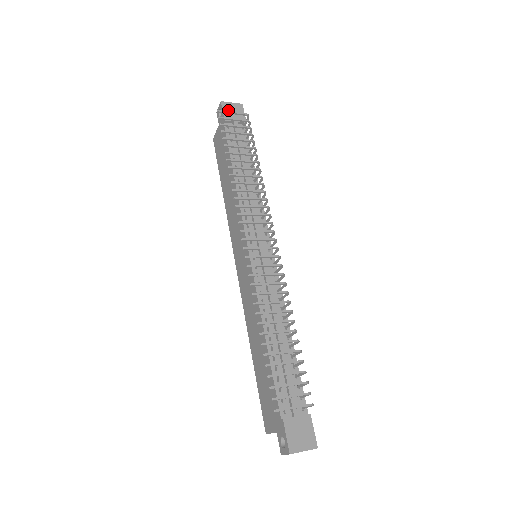
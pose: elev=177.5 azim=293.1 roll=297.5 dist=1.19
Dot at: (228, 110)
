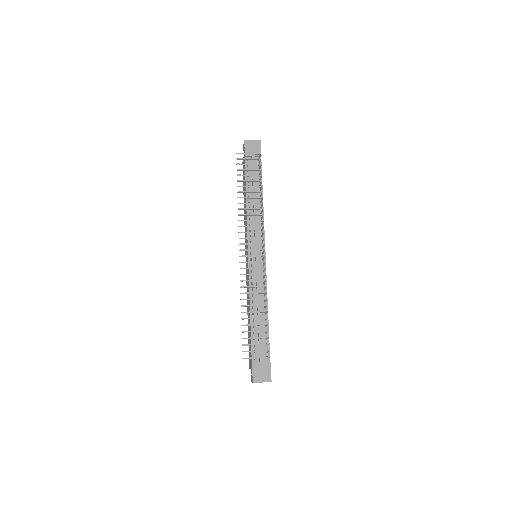
Dot at: (249, 147)
